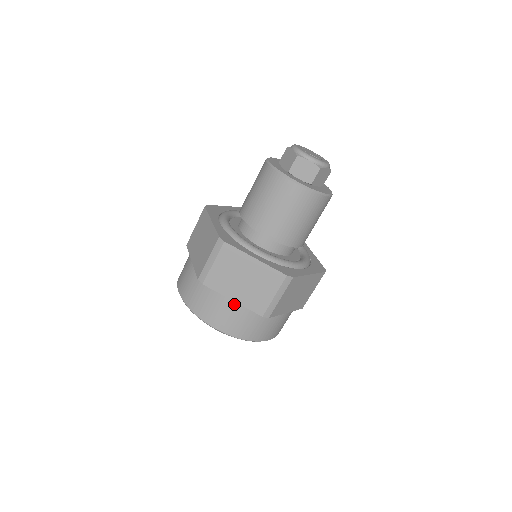
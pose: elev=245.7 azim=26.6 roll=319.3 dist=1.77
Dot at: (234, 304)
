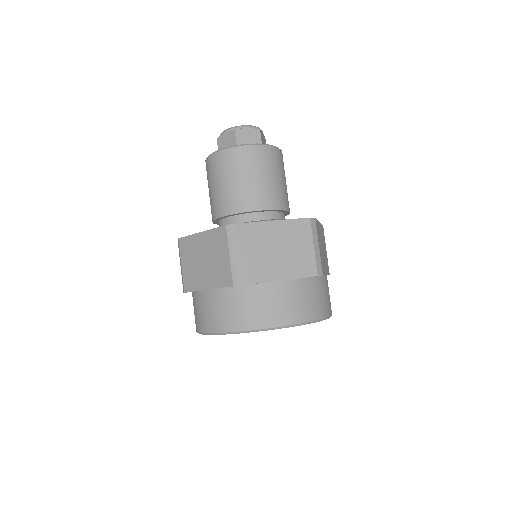
Dot at: (285, 283)
